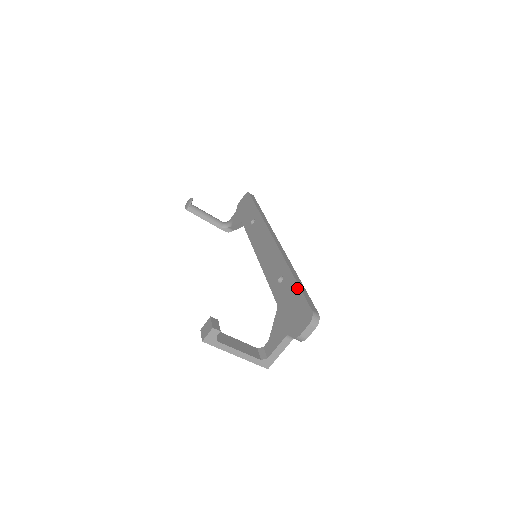
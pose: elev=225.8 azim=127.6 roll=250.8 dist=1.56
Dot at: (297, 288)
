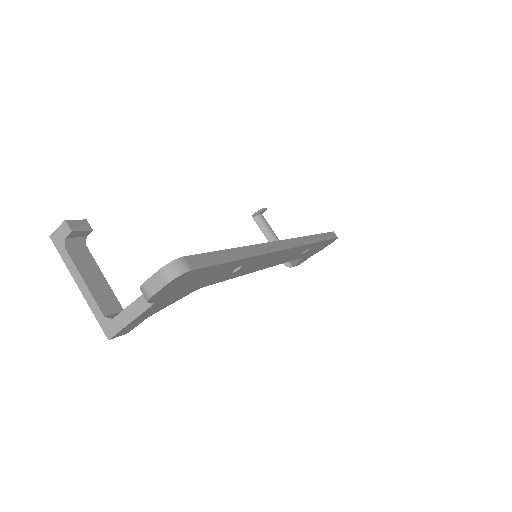
Dot at: (218, 252)
